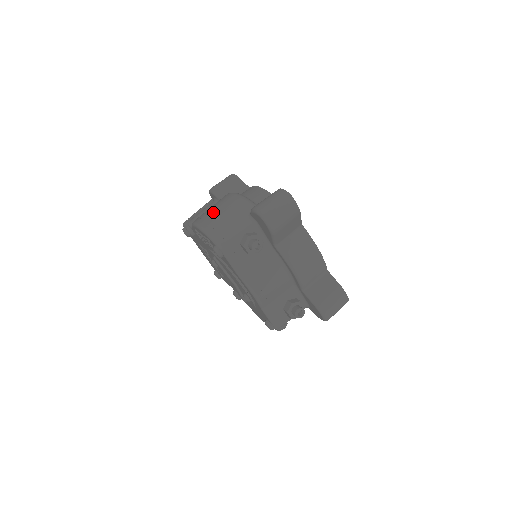
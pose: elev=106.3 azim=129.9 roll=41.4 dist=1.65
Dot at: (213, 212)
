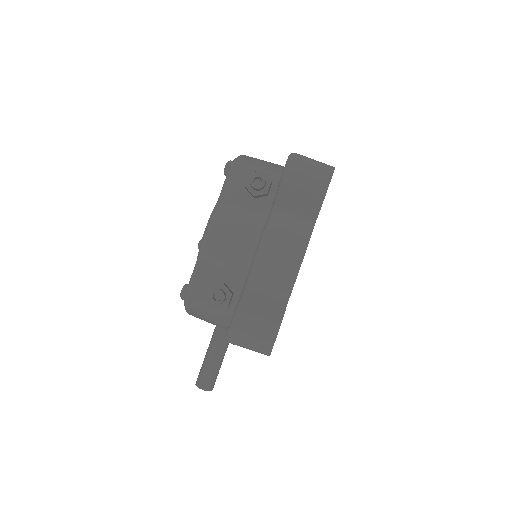
Dot at: occluded
